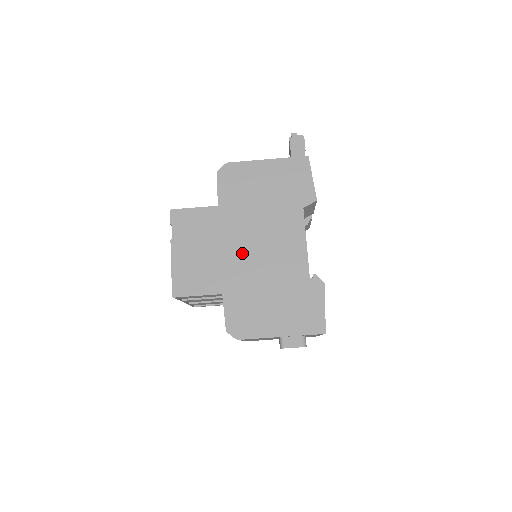
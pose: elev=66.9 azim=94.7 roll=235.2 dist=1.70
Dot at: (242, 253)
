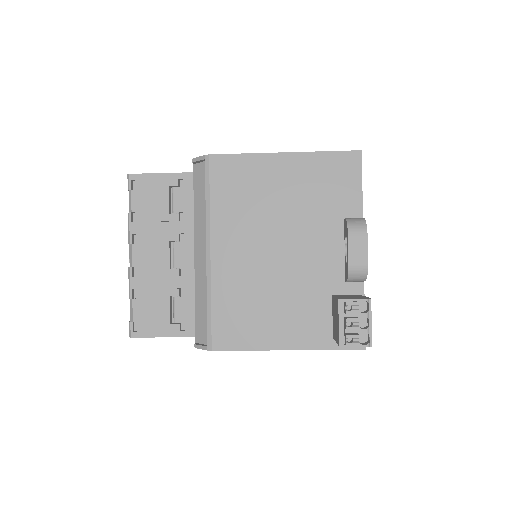
Dot at: occluded
